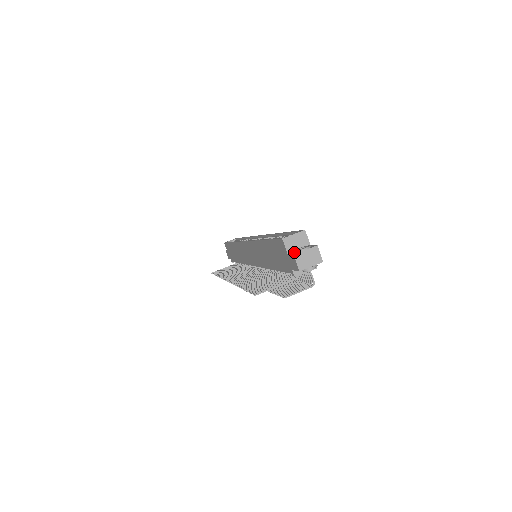
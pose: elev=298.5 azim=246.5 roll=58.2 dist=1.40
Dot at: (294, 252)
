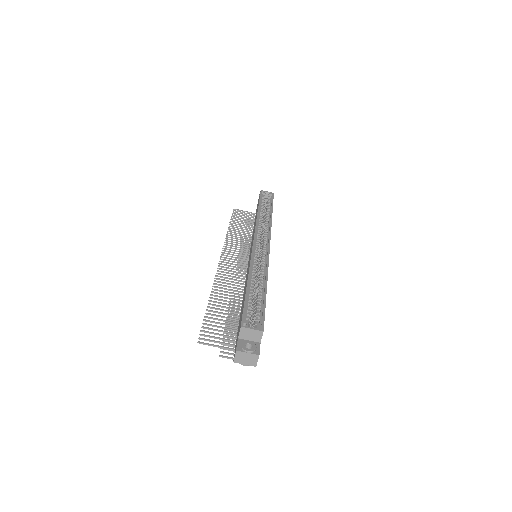
Dot at: (241, 345)
